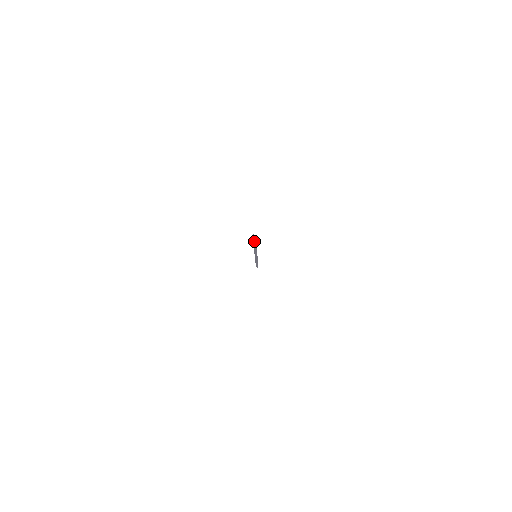
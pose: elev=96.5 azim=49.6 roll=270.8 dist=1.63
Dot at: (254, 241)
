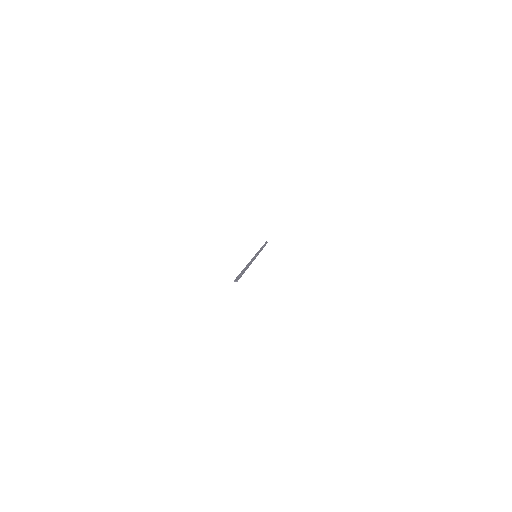
Dot at: occluded
